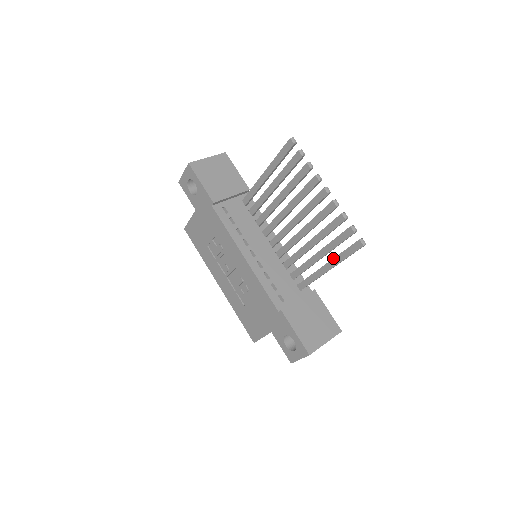
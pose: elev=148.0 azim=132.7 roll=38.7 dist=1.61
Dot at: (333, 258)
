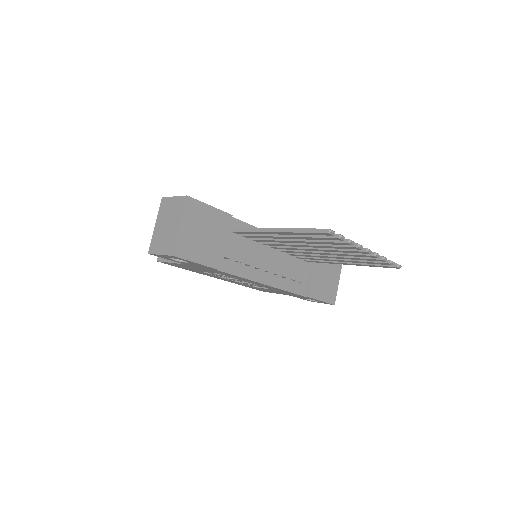
Dot at: (359, 264)
